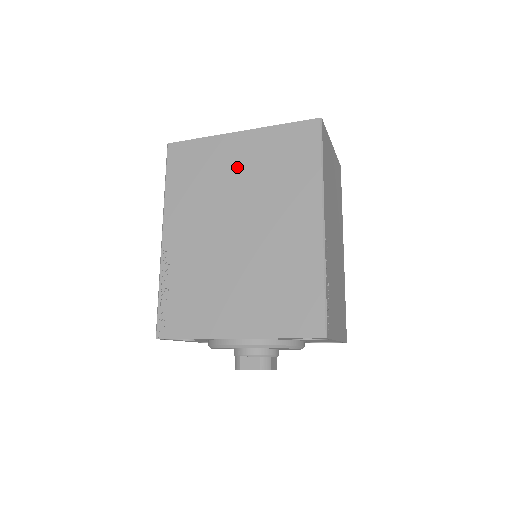
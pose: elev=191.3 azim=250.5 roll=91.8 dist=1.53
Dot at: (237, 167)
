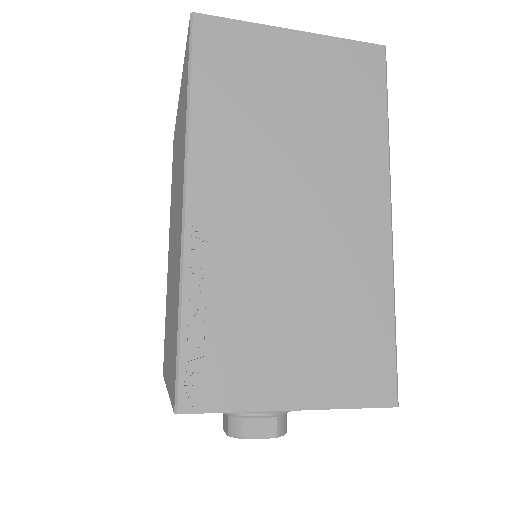
Dot at: (177, 143)
